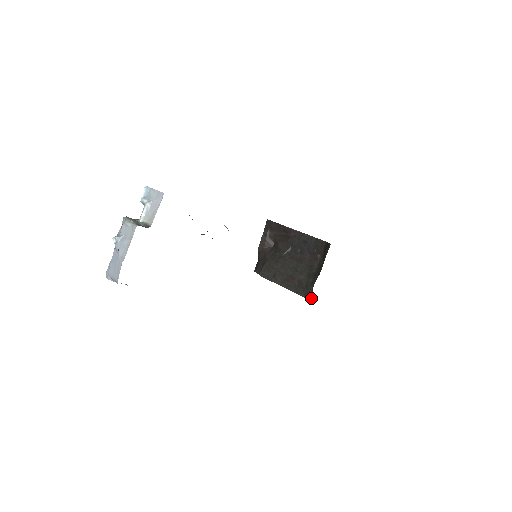
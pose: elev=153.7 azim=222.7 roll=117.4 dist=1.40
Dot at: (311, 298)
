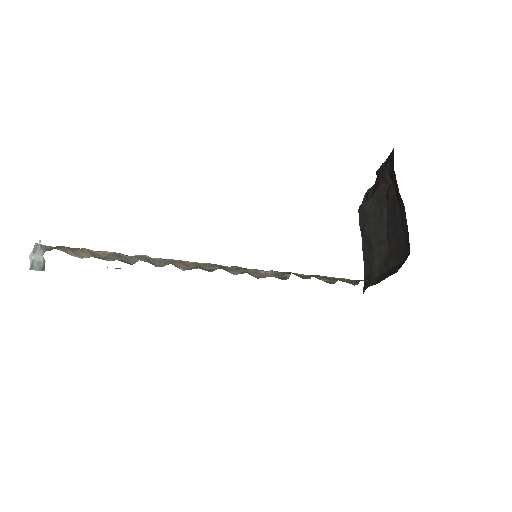
Dot at: occluded
